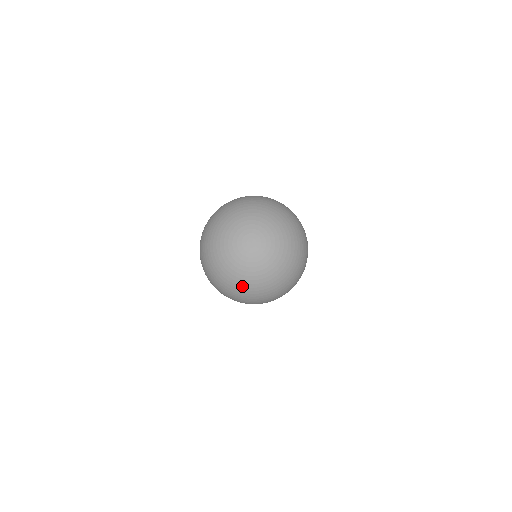
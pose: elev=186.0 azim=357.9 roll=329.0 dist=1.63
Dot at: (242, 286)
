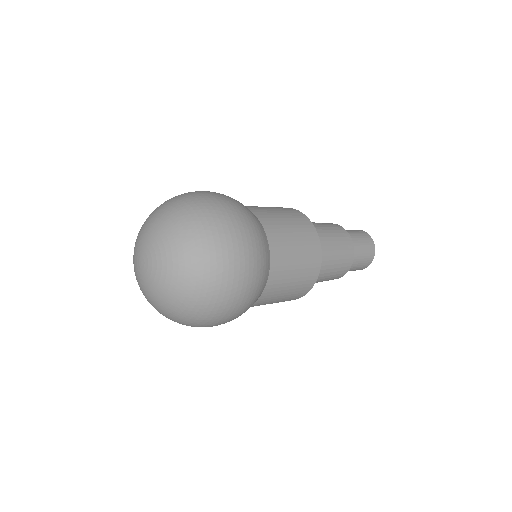
Dot at: occluded
